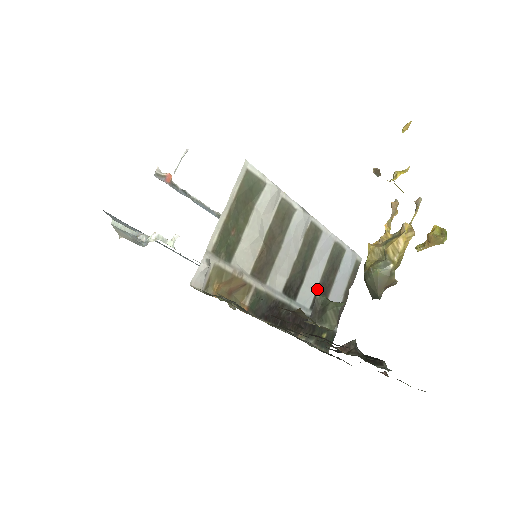
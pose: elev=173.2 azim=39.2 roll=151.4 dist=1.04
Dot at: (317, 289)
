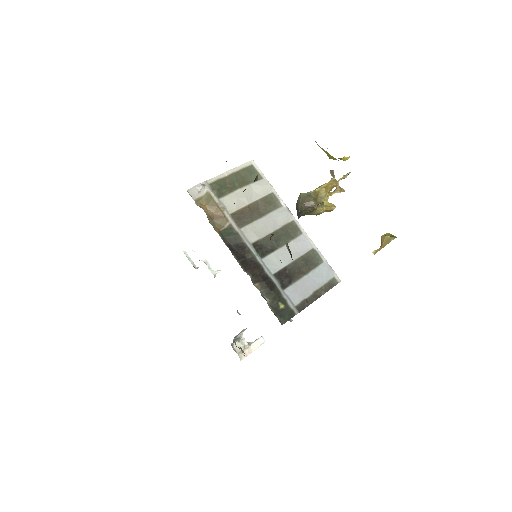
Dot at: (285, 267)
